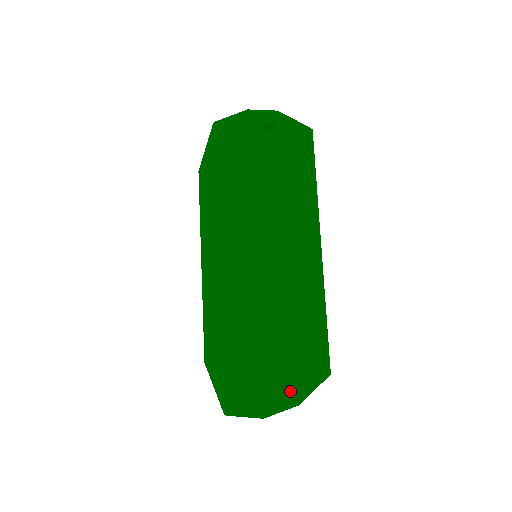
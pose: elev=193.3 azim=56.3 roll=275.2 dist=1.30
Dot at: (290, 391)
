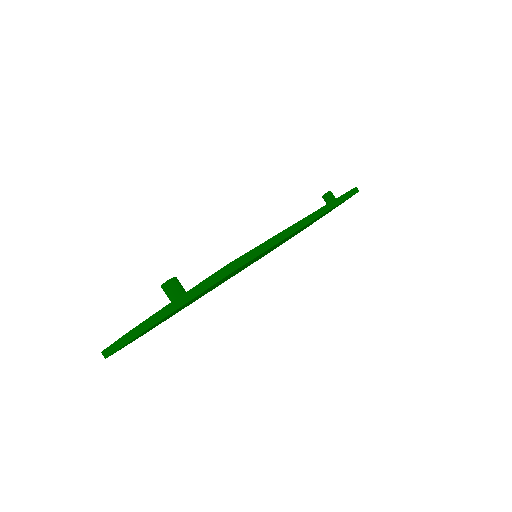
Dot at: (179, 285)
